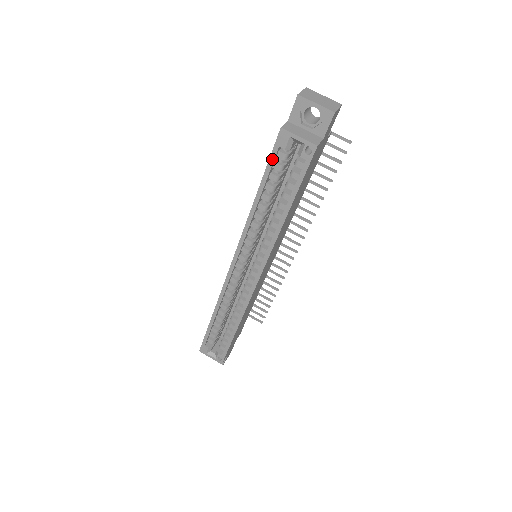
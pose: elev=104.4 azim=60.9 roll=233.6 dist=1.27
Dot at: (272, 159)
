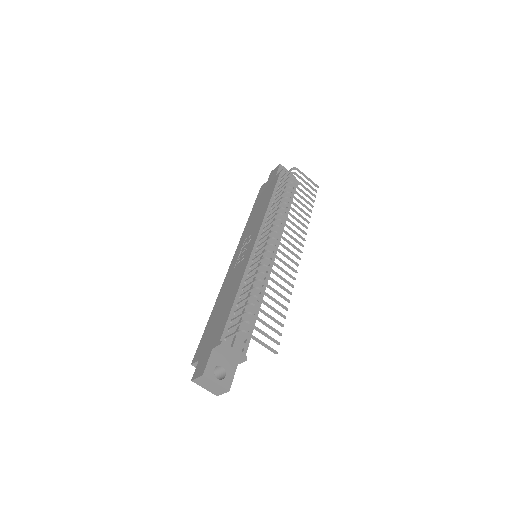
Dot at: occluded
